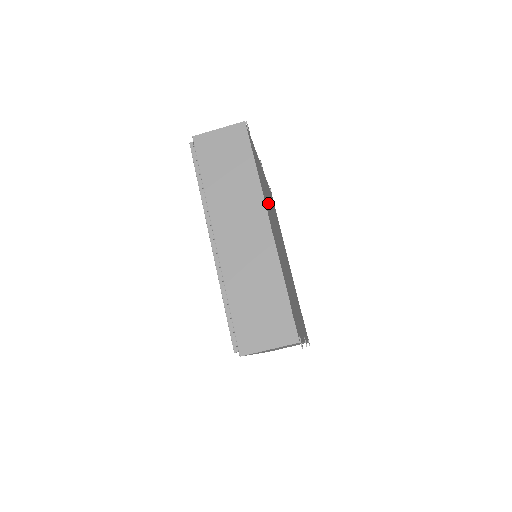
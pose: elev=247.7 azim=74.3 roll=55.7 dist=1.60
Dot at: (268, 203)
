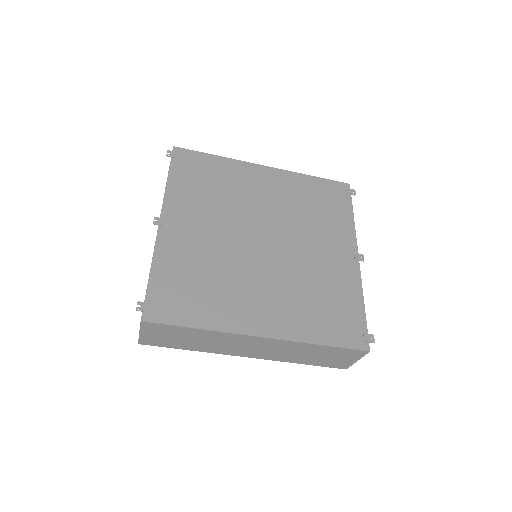
Dot at: (222, 278)
